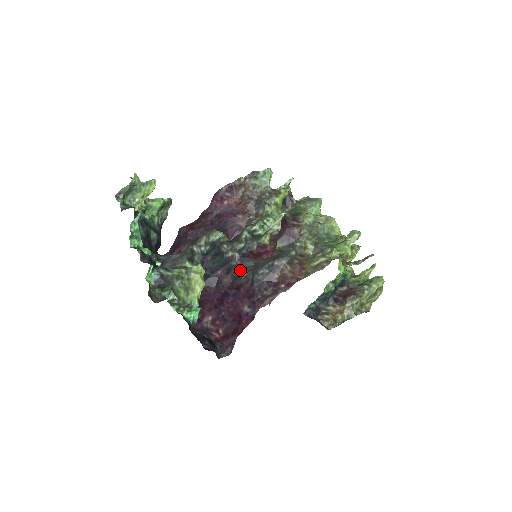
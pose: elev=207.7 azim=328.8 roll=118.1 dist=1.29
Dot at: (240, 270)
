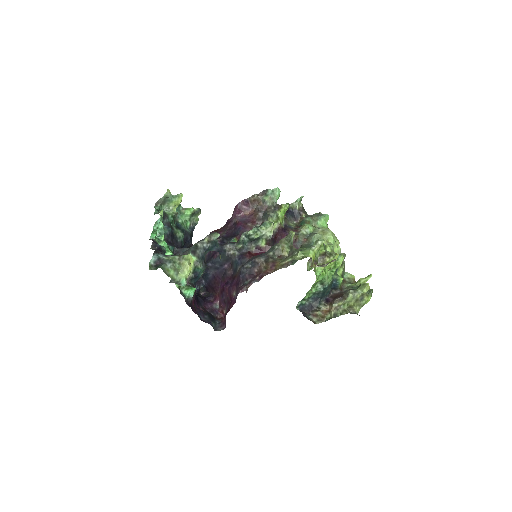
Dot at: (237, 265)
